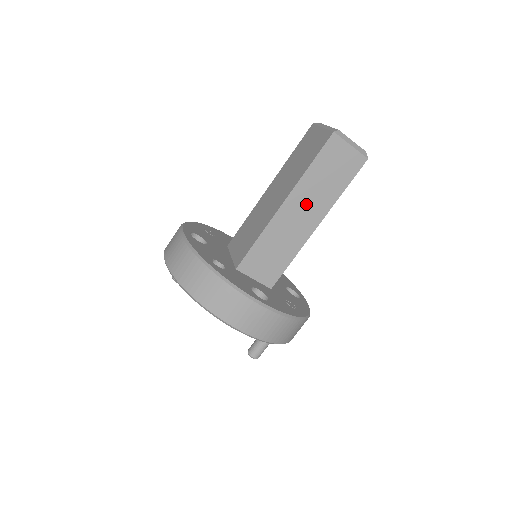
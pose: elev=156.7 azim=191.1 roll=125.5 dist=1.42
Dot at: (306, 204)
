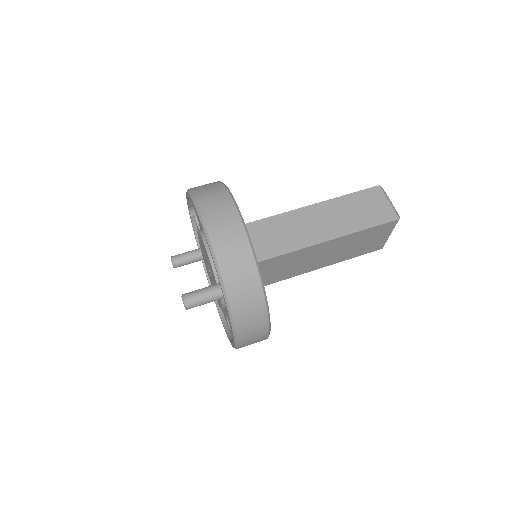
Dot at: (328, 218)
